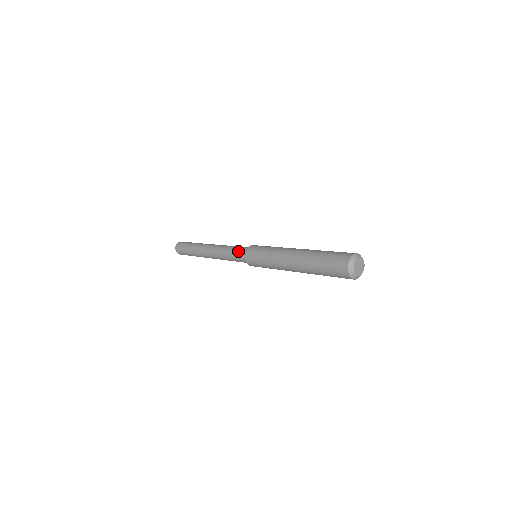
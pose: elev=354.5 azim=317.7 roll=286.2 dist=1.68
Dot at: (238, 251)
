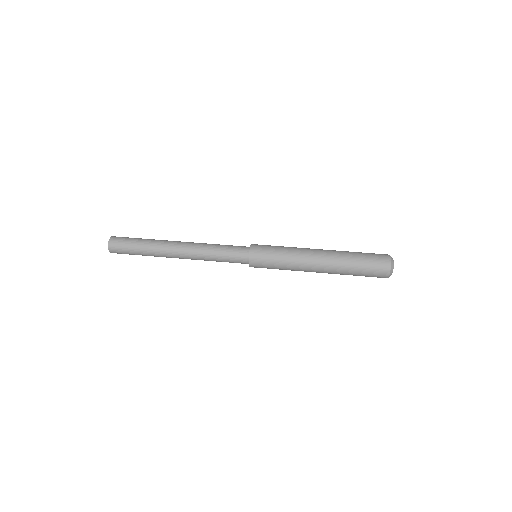
Dot at: (234, 261)
